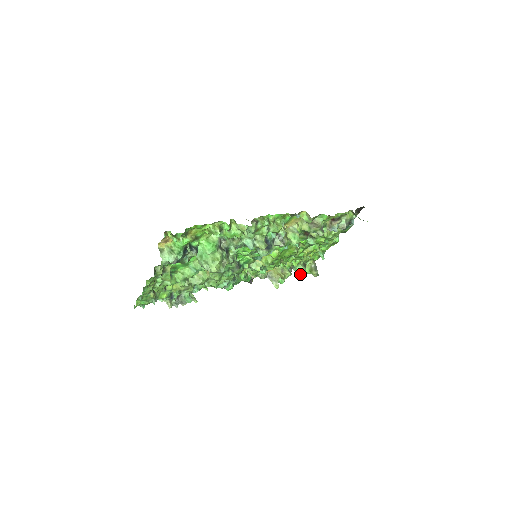
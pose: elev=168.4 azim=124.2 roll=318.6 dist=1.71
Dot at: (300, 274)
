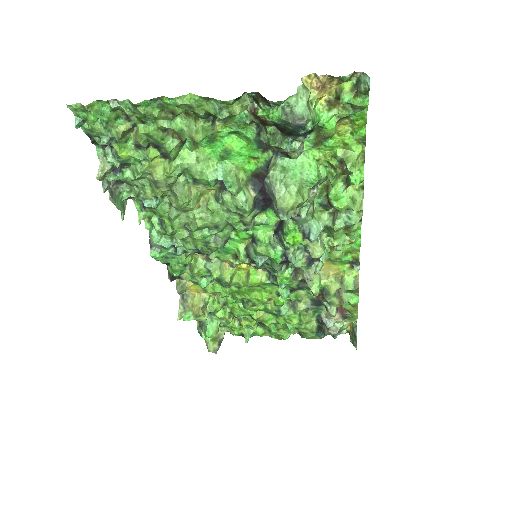
Dot at: (209, 331)
